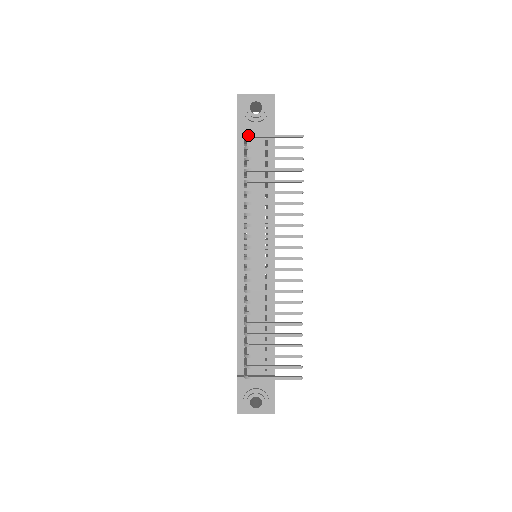
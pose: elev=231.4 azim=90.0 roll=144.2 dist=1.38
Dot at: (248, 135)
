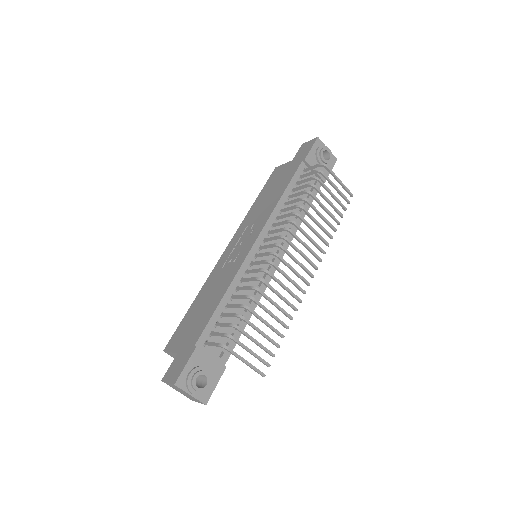
Dot at: (326, 165)
